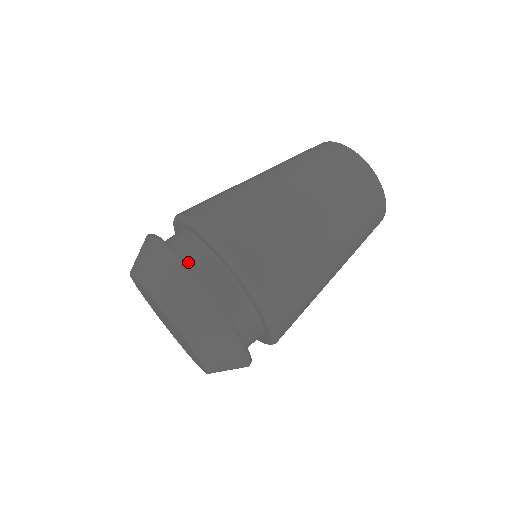
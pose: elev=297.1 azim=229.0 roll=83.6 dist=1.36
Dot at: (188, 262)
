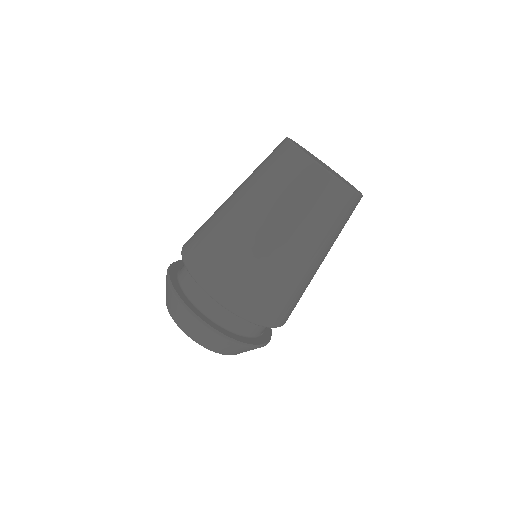
Dot at: (190, 296)
